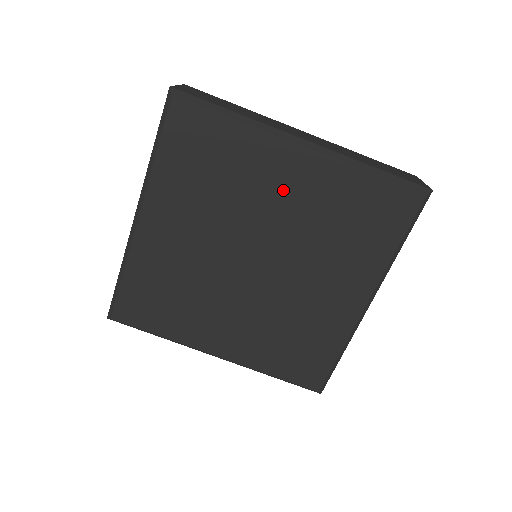
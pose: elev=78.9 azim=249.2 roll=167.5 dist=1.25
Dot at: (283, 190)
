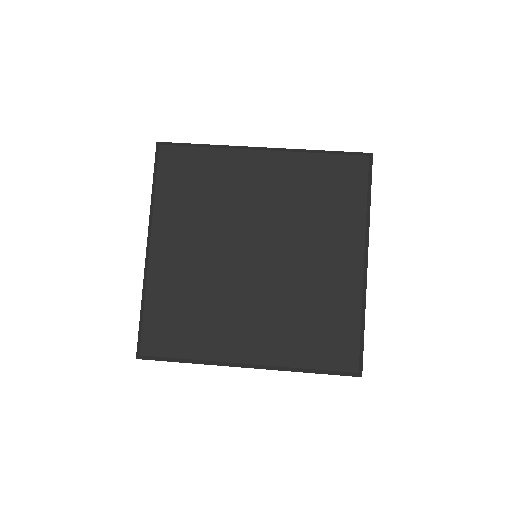
Dot at: (259, 187)
